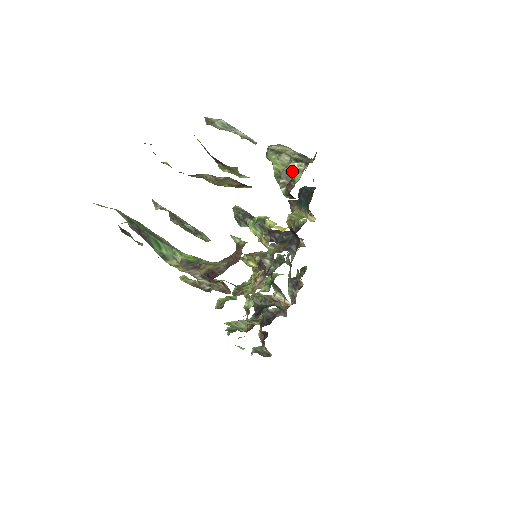
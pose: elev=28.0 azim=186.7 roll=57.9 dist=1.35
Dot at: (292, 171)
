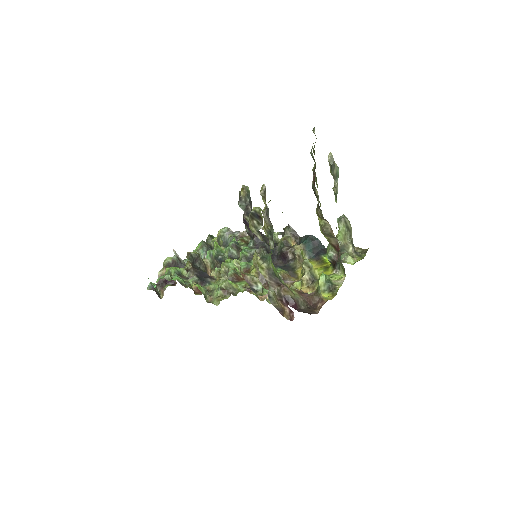
Dot at: (347, 249)
